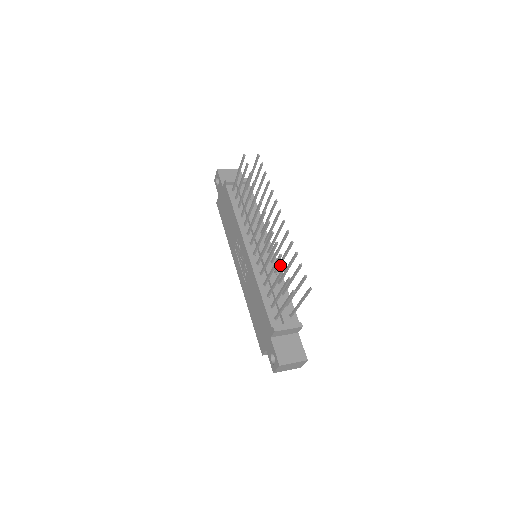
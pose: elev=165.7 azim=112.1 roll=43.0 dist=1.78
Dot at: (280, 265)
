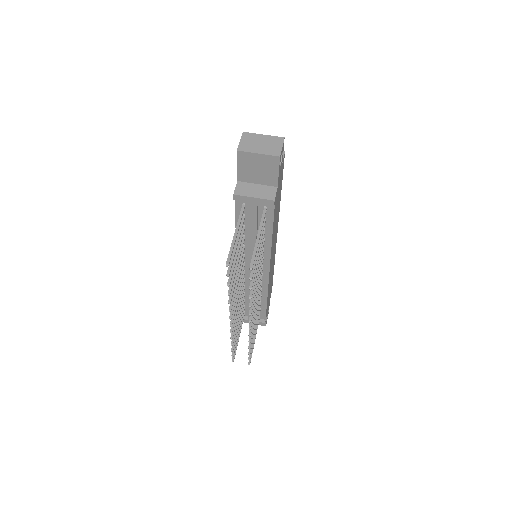
Dot at: (258, 303)
